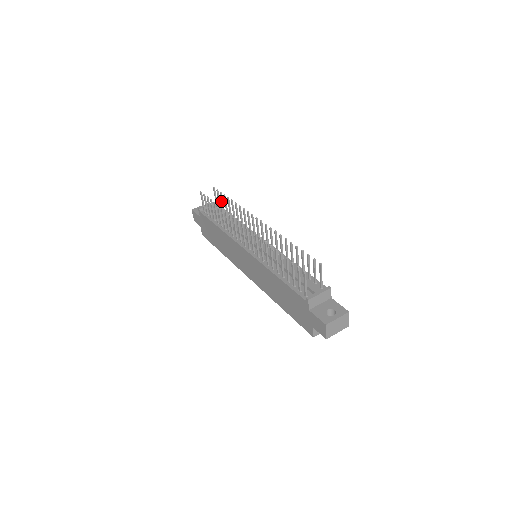
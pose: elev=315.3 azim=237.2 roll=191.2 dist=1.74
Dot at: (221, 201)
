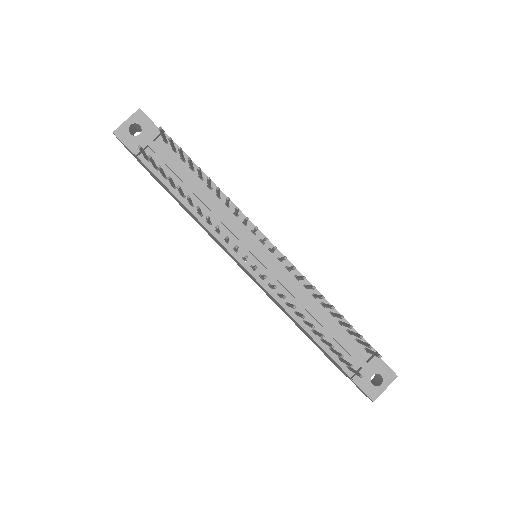
Dot at: occluded
